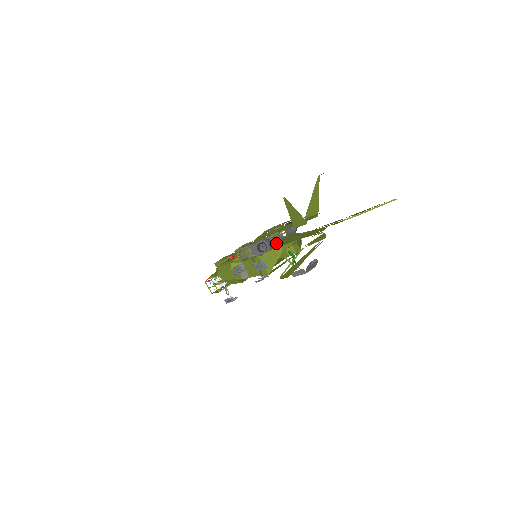
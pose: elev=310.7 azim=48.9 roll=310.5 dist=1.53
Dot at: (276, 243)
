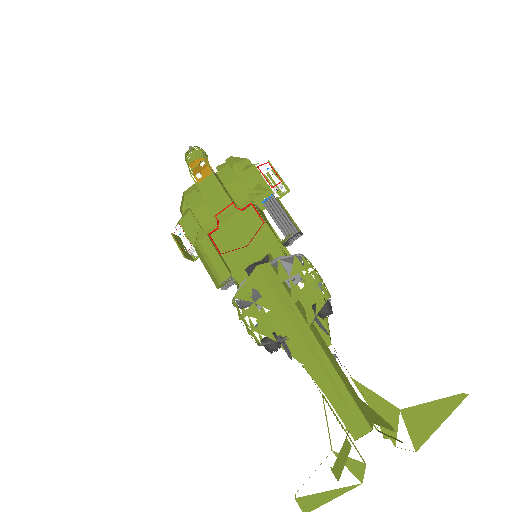
Dot at: occluded
